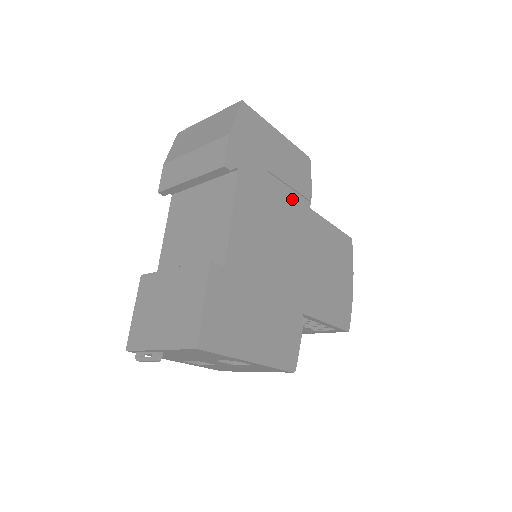
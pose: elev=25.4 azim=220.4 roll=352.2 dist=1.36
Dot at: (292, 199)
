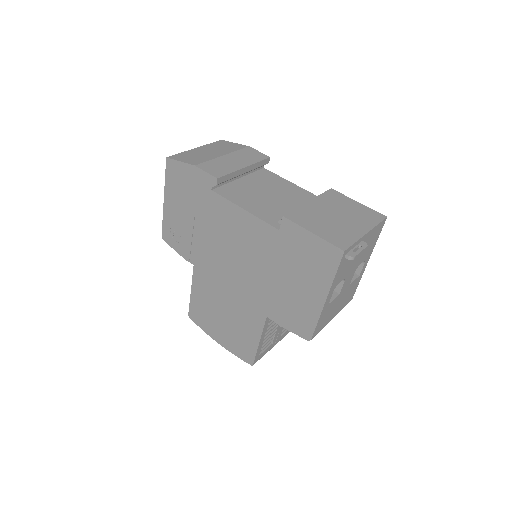
Dot at: occluded
